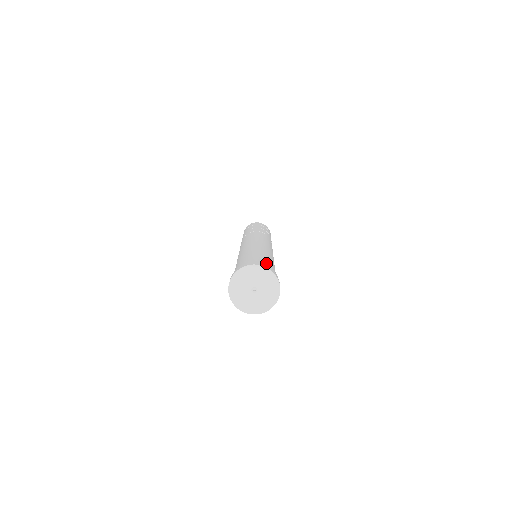
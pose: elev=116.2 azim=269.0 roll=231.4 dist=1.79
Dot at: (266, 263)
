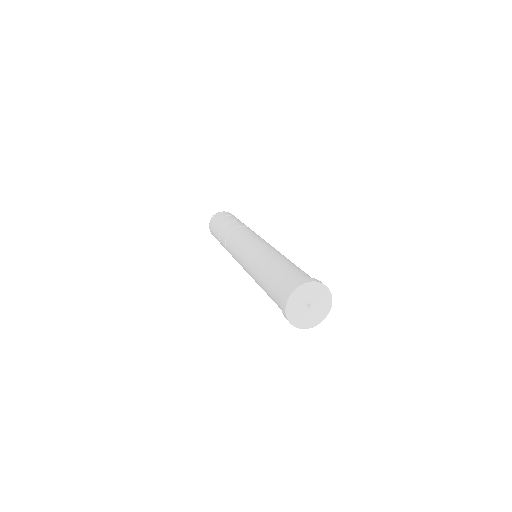
Dot at: (294, 274)
